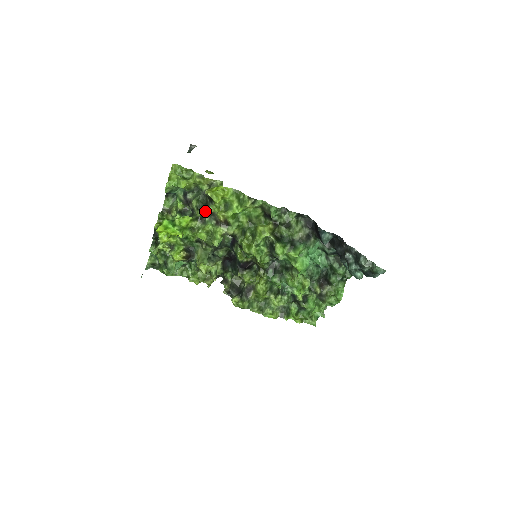
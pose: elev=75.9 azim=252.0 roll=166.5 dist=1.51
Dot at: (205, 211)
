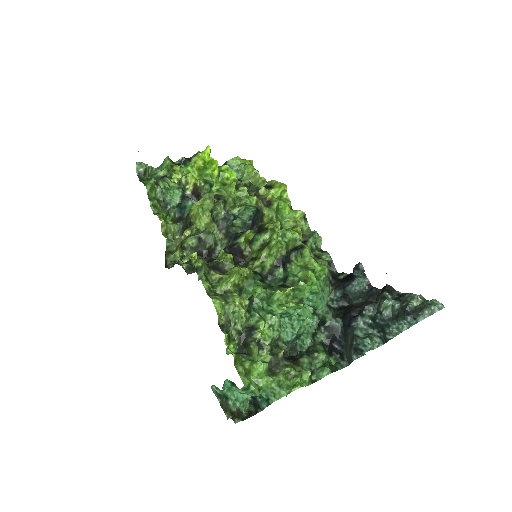
Dot at: occluded
